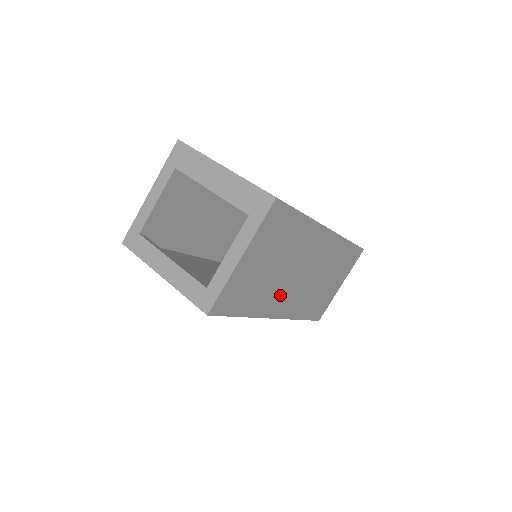
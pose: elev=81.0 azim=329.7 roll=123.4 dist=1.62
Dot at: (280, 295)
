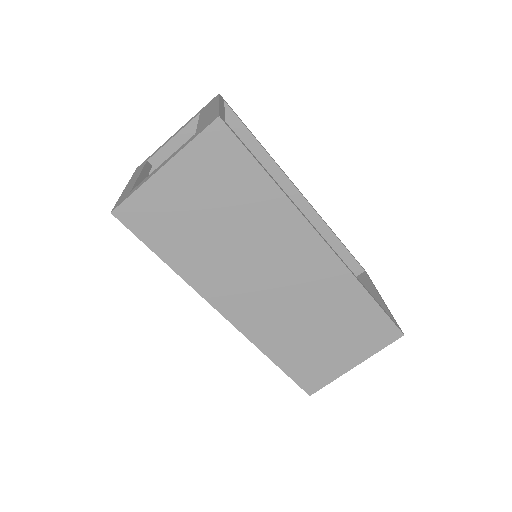
Dot at: (230, 281)
